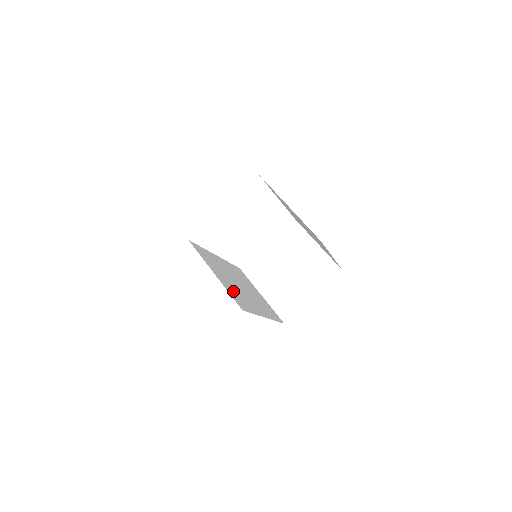
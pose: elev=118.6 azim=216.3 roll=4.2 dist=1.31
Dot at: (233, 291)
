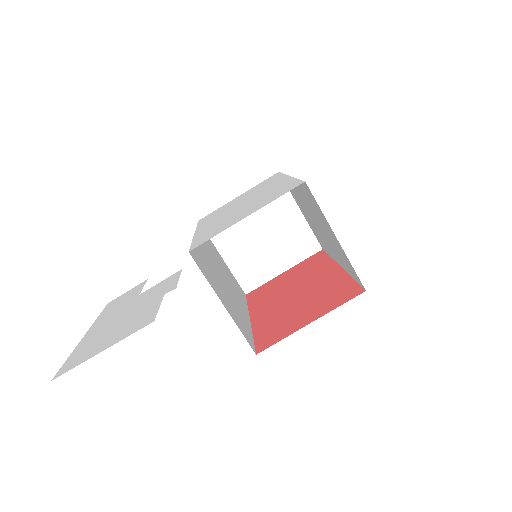
Dot at: (236, 315)
